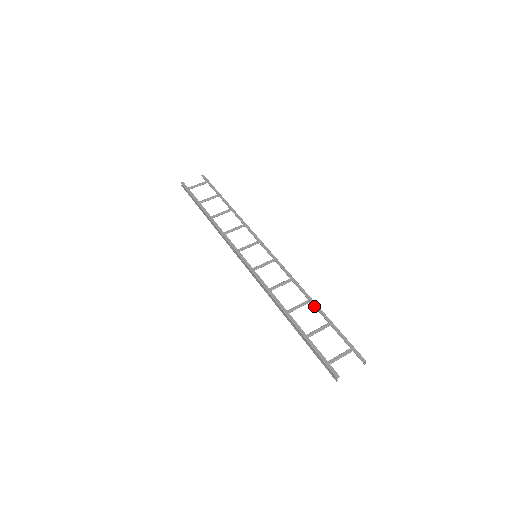
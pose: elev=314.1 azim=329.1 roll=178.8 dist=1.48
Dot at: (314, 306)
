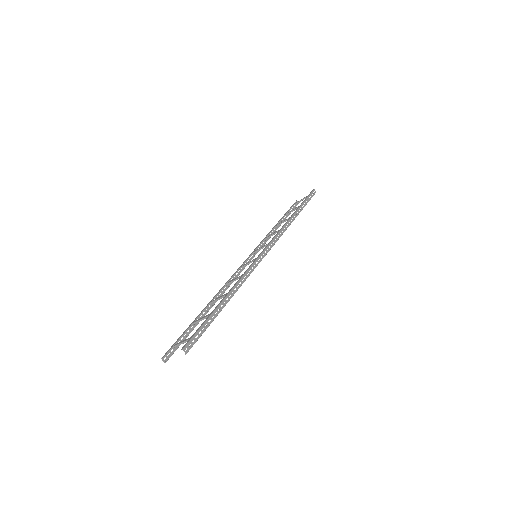
Dot at: (228, 299)
